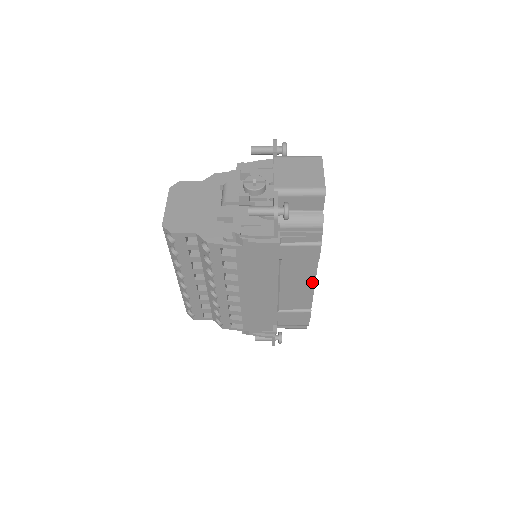
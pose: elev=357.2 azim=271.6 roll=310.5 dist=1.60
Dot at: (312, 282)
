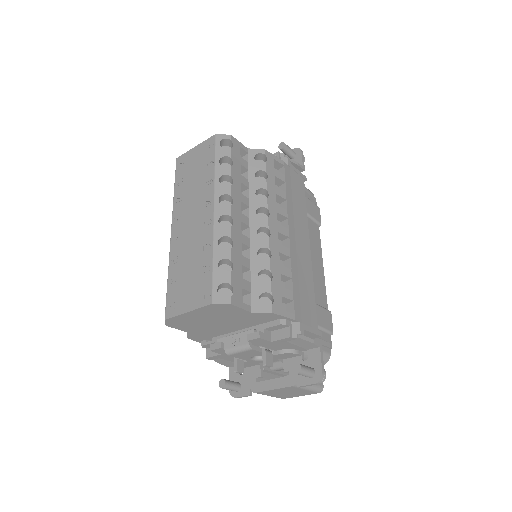
Dot at: (321, 261)
